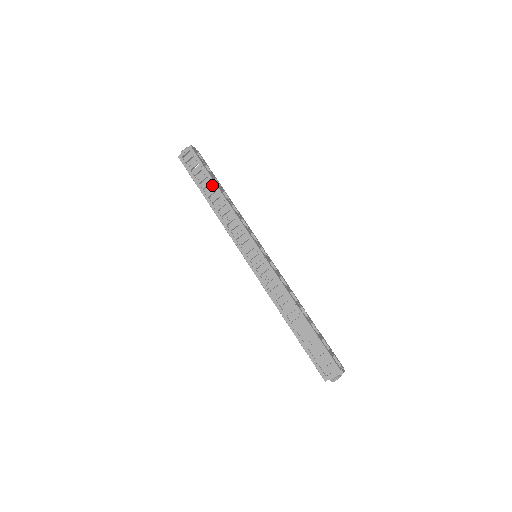
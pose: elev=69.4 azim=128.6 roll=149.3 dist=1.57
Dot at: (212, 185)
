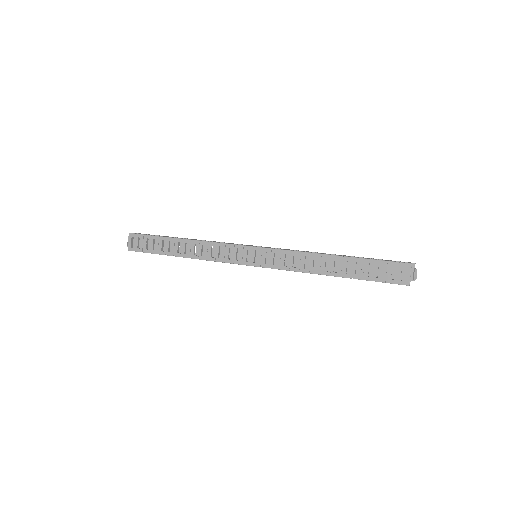
Dot at: (171, 242)
